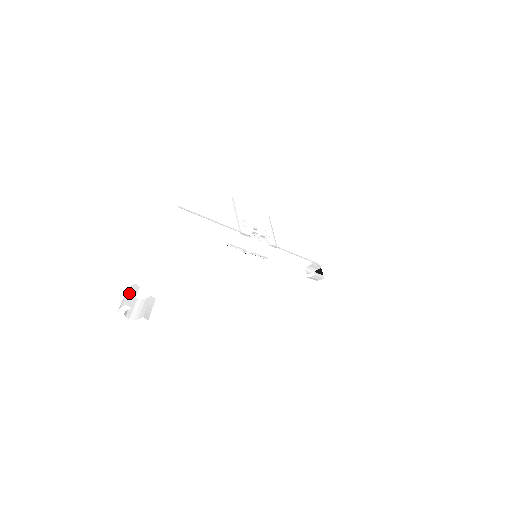
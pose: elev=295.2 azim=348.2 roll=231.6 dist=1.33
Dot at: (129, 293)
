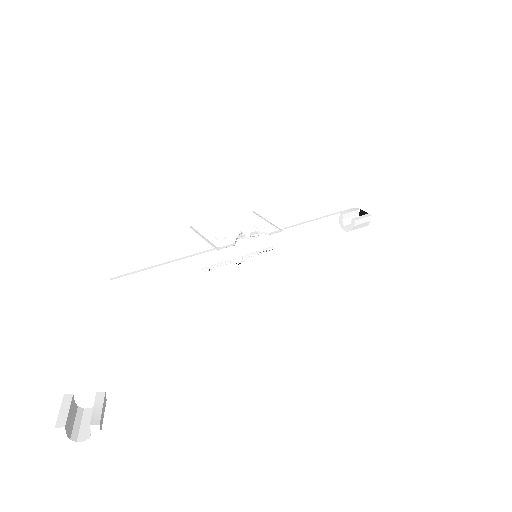
Dot at: (60, 411)
